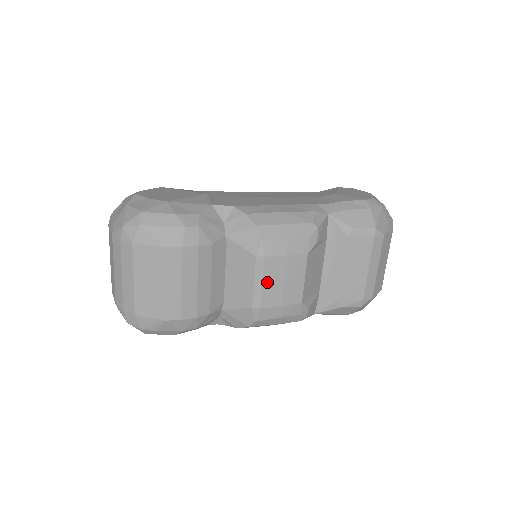
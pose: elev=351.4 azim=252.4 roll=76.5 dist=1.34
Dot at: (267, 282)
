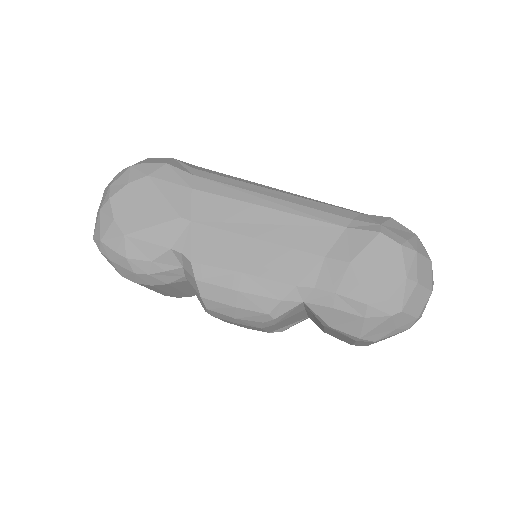
Dot at: occluded
